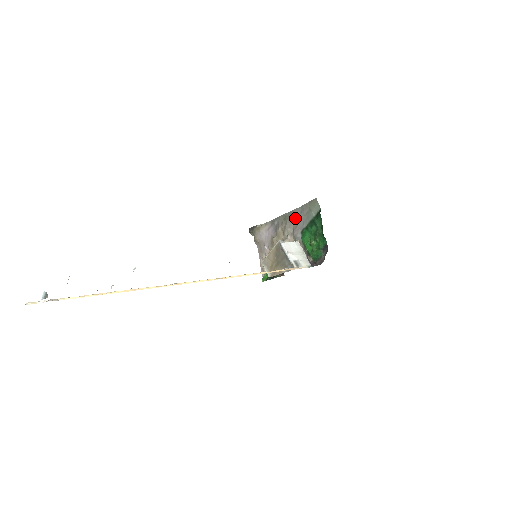
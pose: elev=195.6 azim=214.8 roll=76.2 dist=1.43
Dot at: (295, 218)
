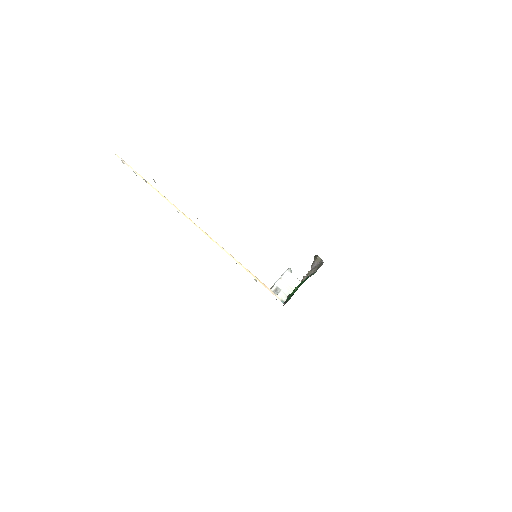
Dot at: (318, 268)
